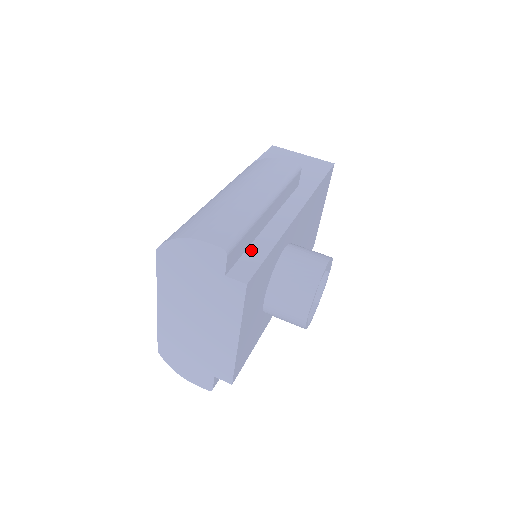
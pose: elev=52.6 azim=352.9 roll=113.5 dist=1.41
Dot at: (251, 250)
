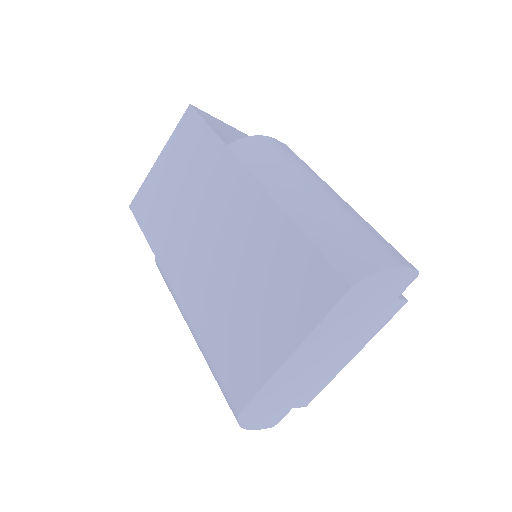
Dot at: occluded
